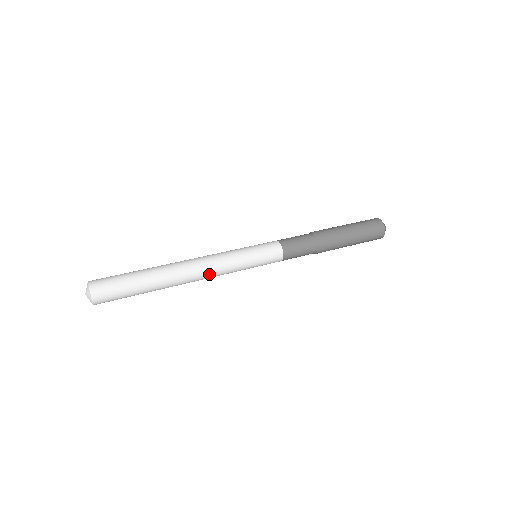
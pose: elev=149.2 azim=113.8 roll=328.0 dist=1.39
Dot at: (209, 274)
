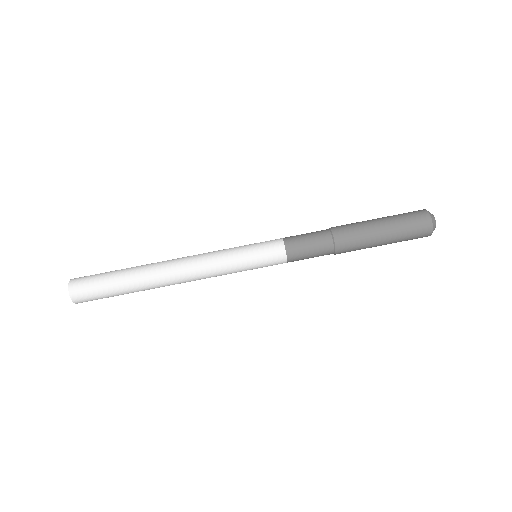
Dot at: occluded
